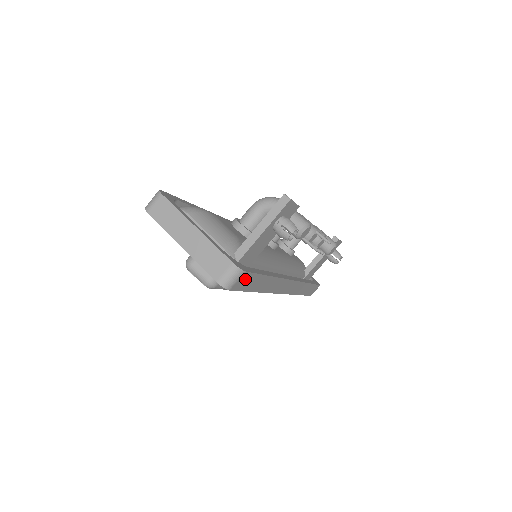
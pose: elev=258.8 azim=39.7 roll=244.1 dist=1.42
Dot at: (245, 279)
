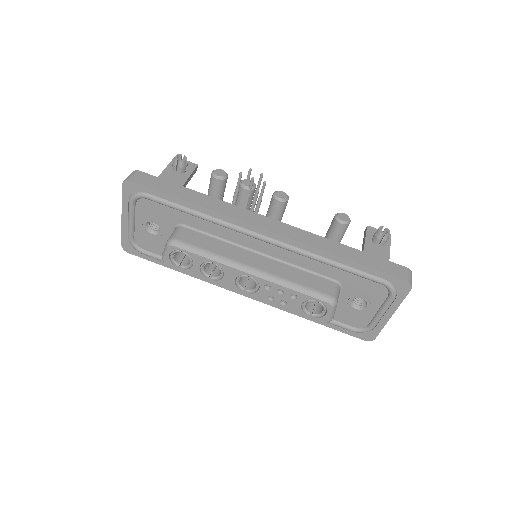
Dot at: (148, 179)
